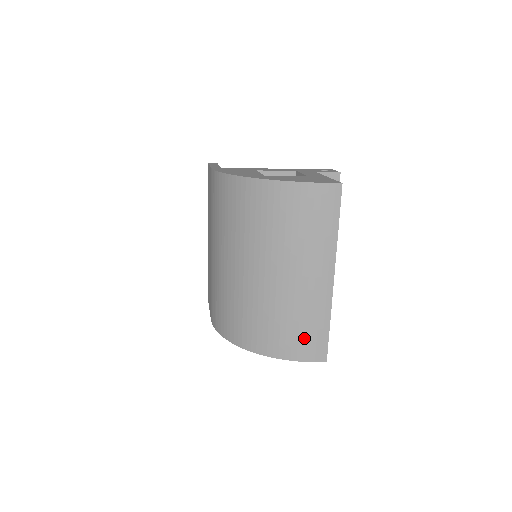
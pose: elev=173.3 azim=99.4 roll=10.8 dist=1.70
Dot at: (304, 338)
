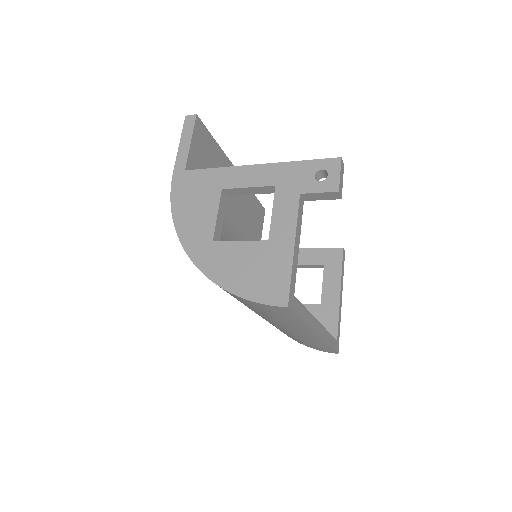
Dot at: (308, 344)
